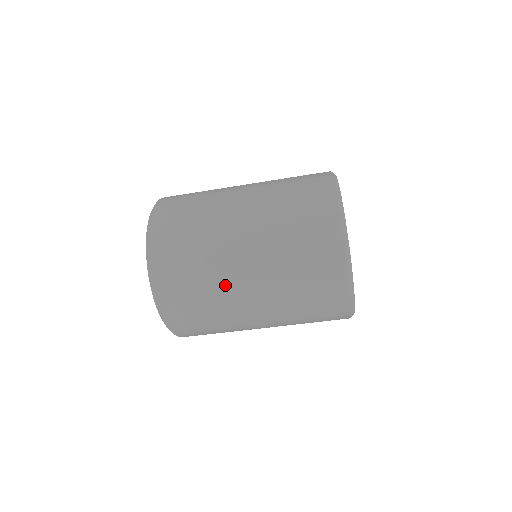
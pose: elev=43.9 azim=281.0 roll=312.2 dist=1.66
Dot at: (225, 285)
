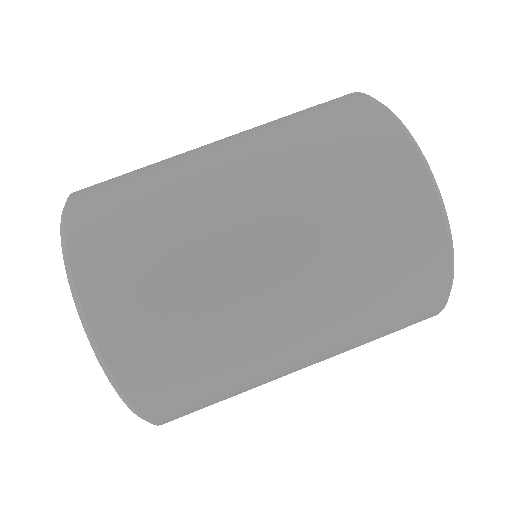
Dot at: (227, 280)
